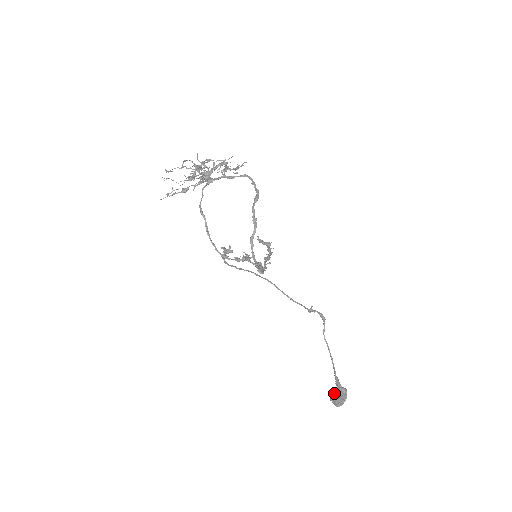
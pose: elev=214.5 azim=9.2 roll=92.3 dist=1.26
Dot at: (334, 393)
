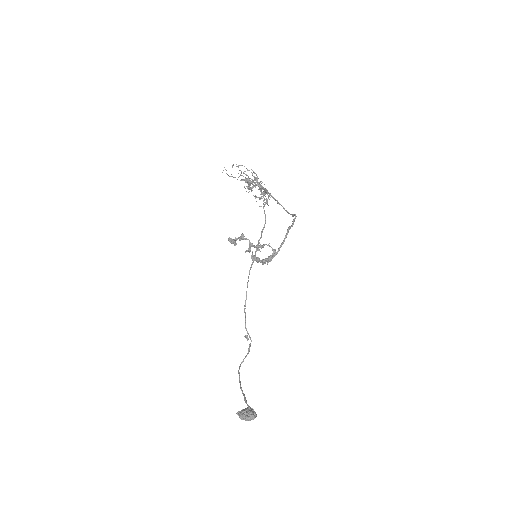
Dot at: (247, 408)
